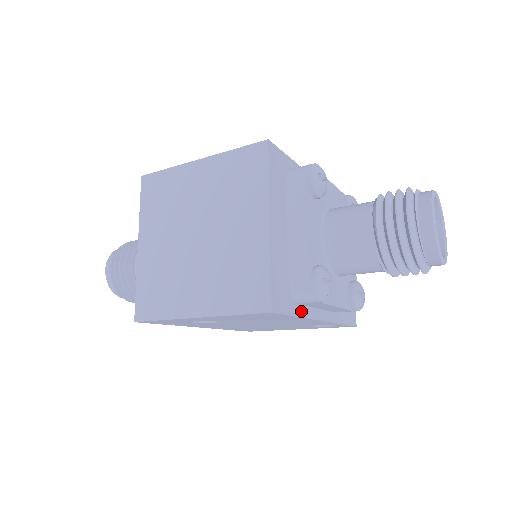
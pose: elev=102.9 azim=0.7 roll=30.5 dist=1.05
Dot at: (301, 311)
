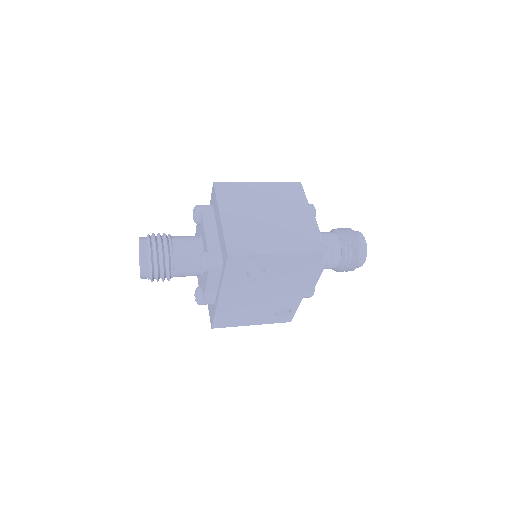
Dot at: (314, 271)
